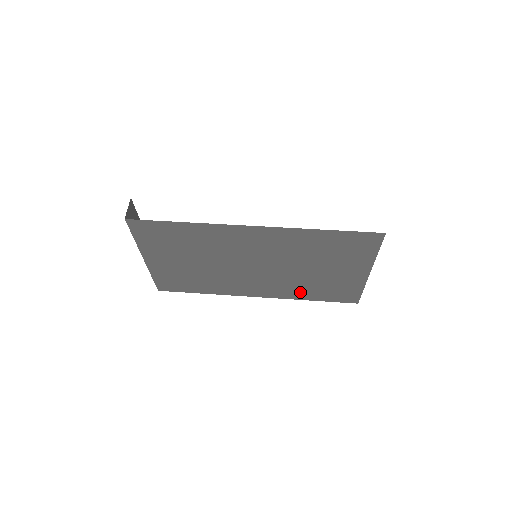
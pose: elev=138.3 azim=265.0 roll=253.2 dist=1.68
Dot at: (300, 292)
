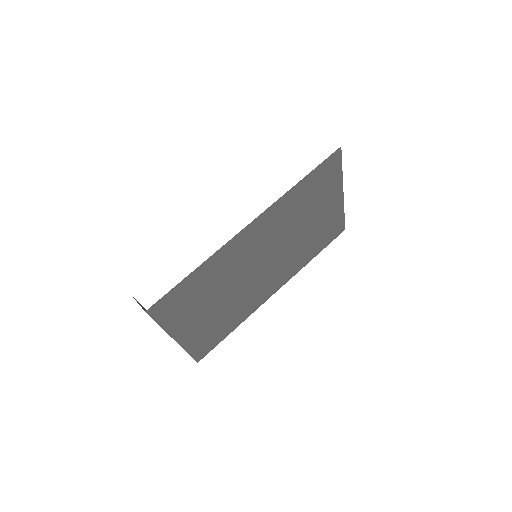
Dot at: (303, 257)
